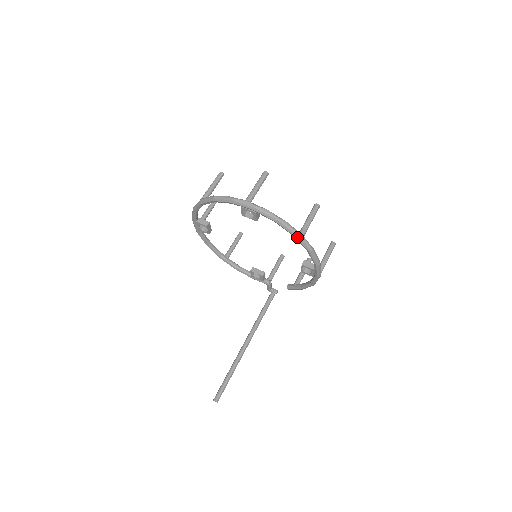
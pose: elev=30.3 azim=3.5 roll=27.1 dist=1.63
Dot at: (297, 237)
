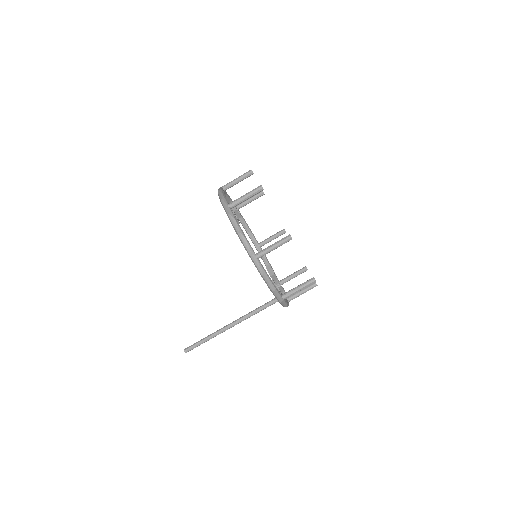
Dot at: (250, 256)
